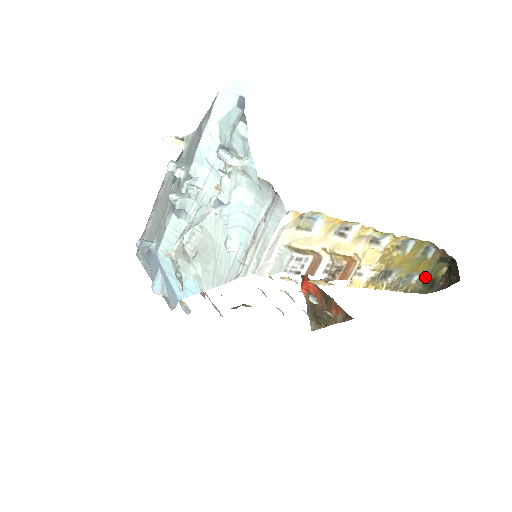
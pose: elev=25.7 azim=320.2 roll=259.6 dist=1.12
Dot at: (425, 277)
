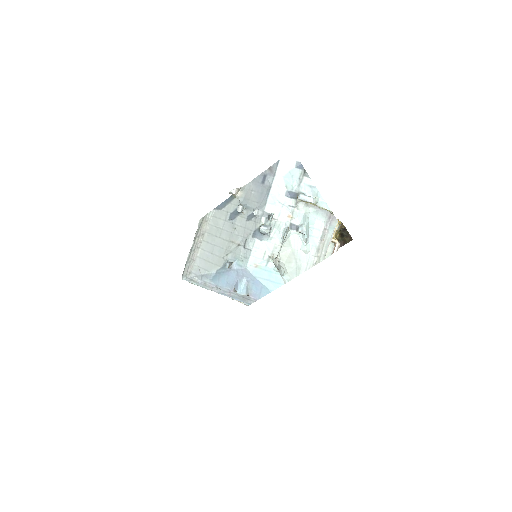
Dot at: occluded
